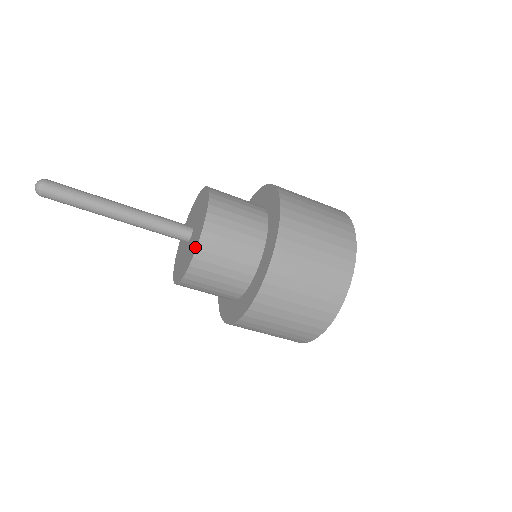
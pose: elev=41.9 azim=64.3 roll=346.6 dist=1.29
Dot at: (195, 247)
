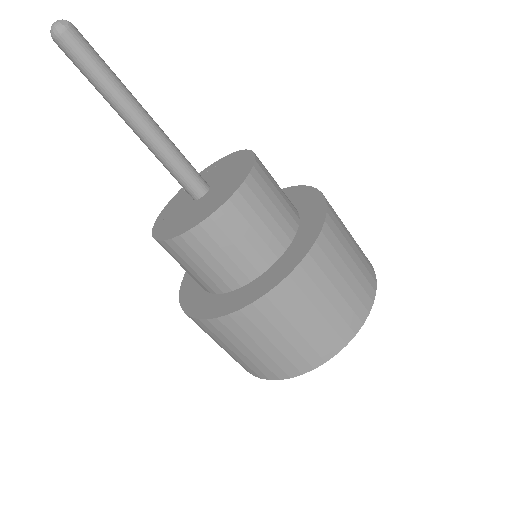
Dot at: (174, 234)
